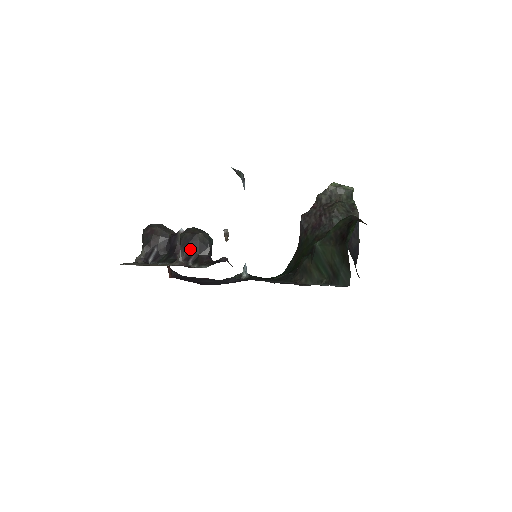
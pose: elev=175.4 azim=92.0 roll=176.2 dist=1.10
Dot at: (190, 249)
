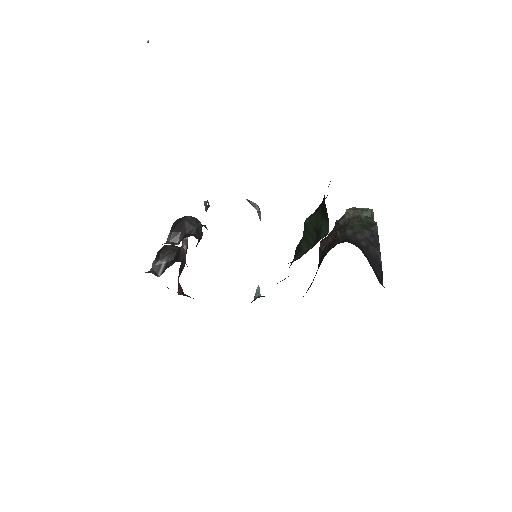
Dot at: (178, 230)
